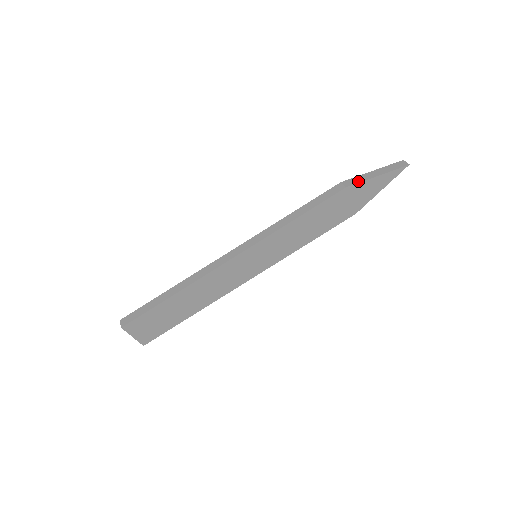
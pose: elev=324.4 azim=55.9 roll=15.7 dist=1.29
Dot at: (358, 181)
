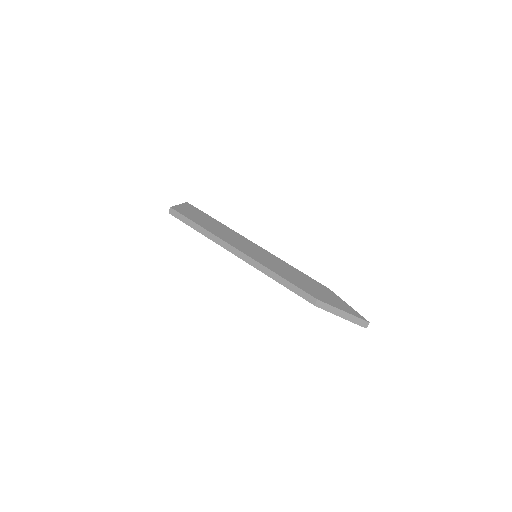
Dot at: (326, 309)
